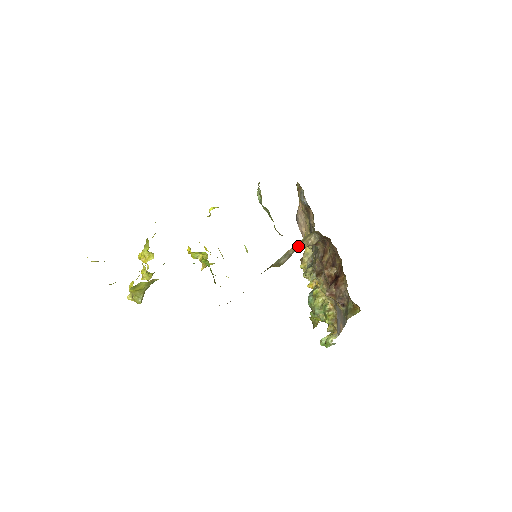
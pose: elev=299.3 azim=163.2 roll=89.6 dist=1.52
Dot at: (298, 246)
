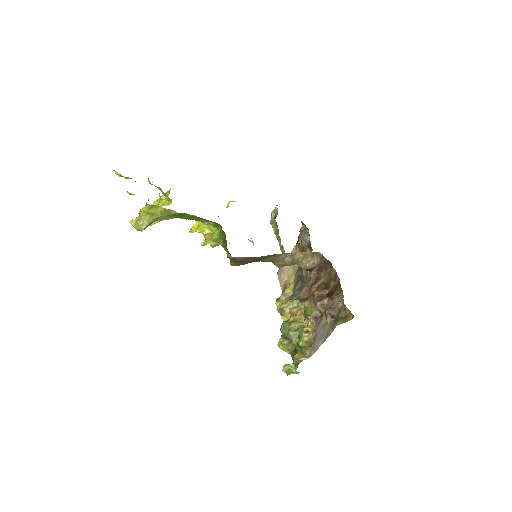
Dot at: (301, 258)
